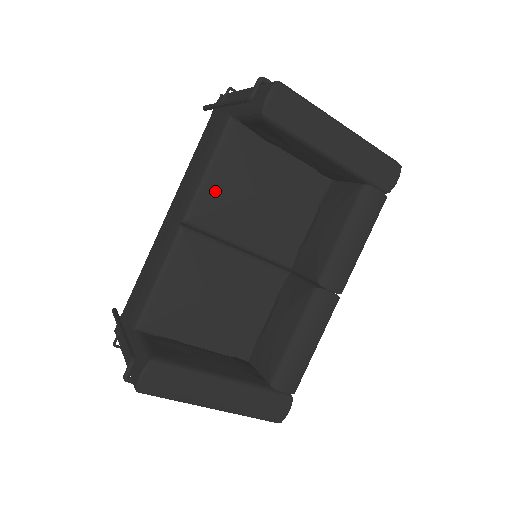
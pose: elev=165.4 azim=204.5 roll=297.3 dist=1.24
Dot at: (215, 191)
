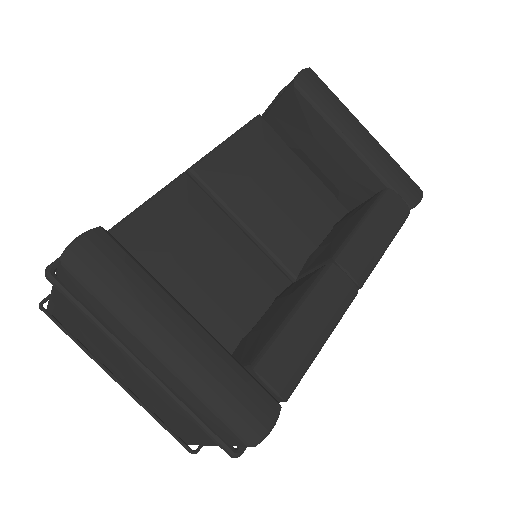
Dot at: (230, 158)
